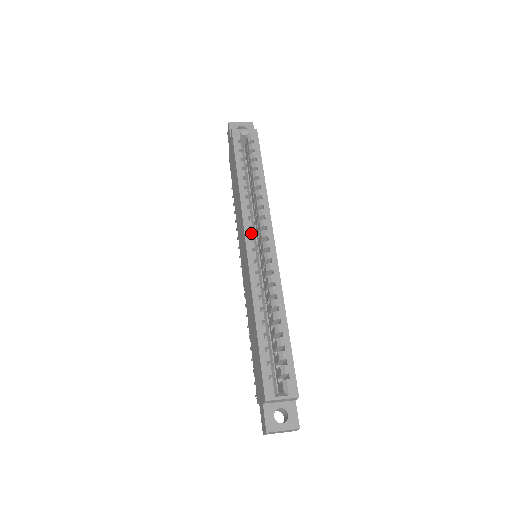
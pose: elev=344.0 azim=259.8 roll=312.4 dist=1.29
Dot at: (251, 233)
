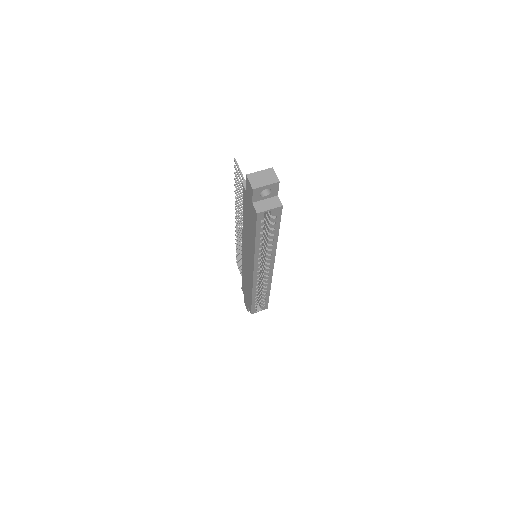
Dot at: (258, 269)
